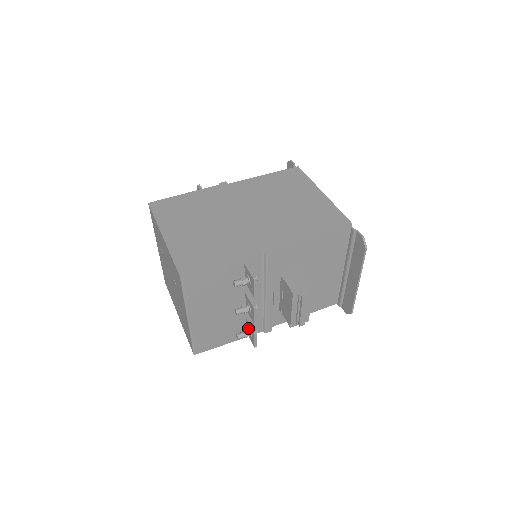
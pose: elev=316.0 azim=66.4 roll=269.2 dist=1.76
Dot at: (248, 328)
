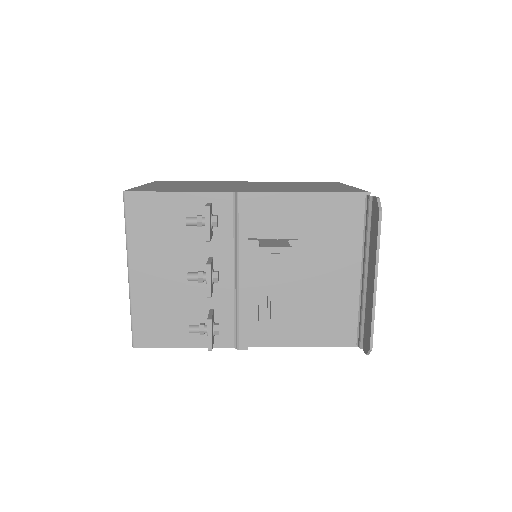
Dot at: occluded
